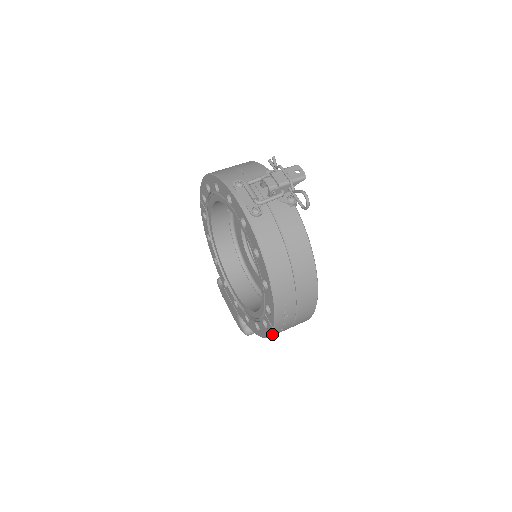
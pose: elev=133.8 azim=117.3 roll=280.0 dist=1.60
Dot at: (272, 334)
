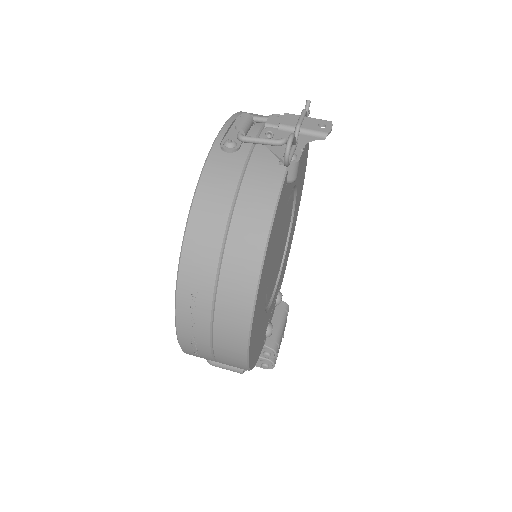
Dot at: (180, 342)
